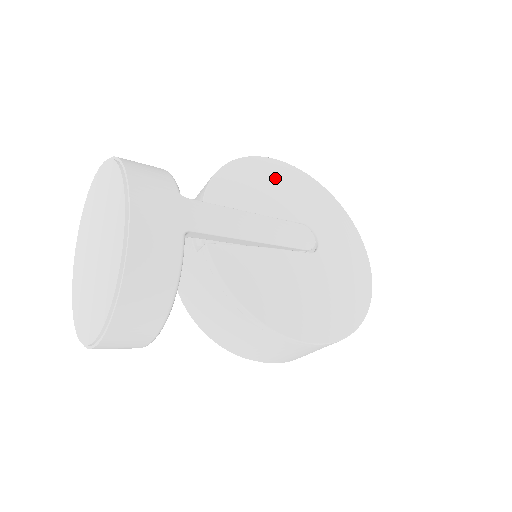
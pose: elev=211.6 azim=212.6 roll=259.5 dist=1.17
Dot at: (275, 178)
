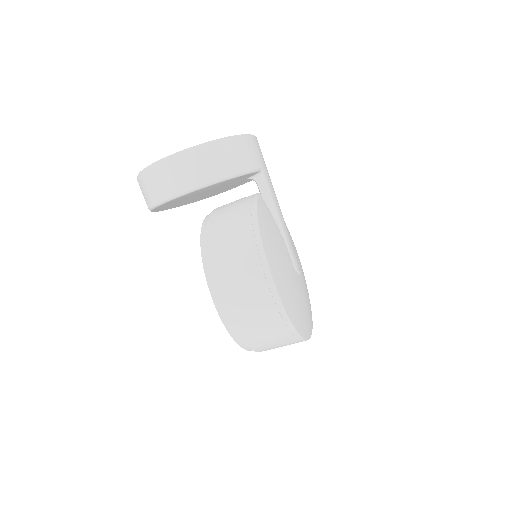
Dot at: occluded
